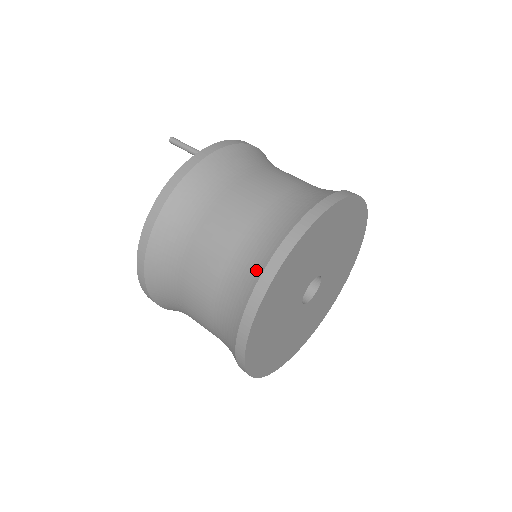
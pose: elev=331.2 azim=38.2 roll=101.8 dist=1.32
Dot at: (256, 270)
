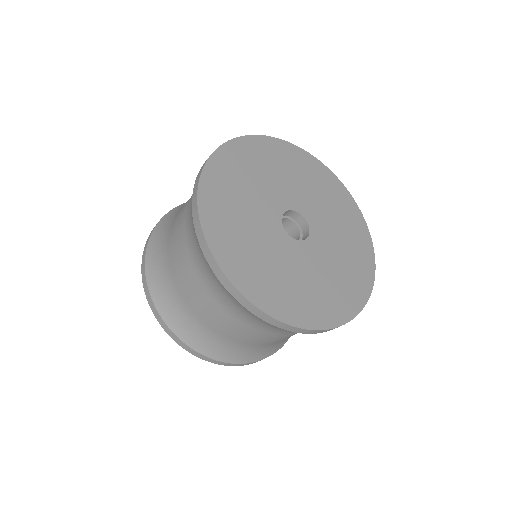
Dot at: occluded
